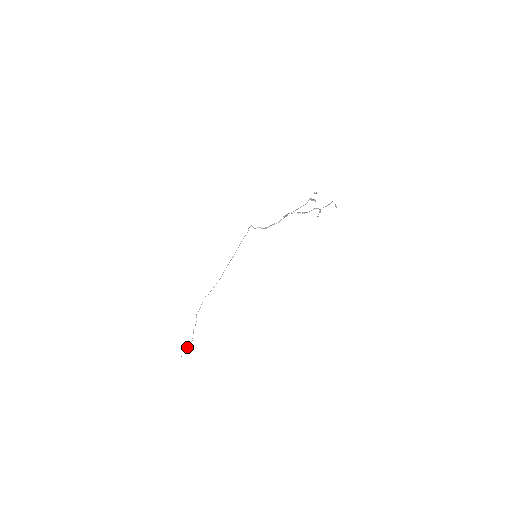
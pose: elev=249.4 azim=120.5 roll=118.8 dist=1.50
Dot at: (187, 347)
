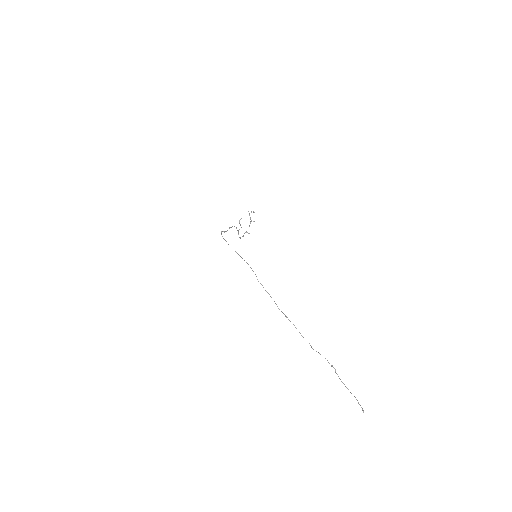
Dot at: occluded
